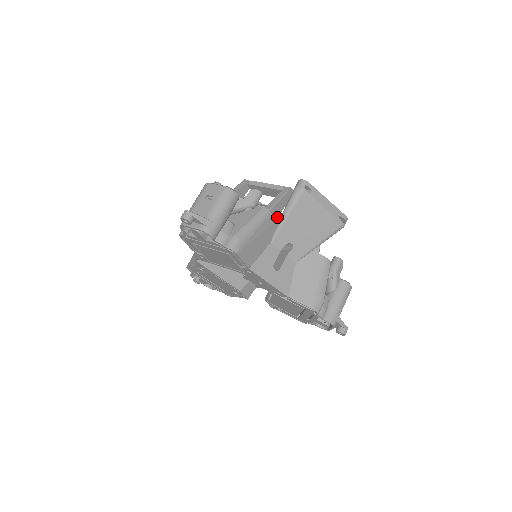
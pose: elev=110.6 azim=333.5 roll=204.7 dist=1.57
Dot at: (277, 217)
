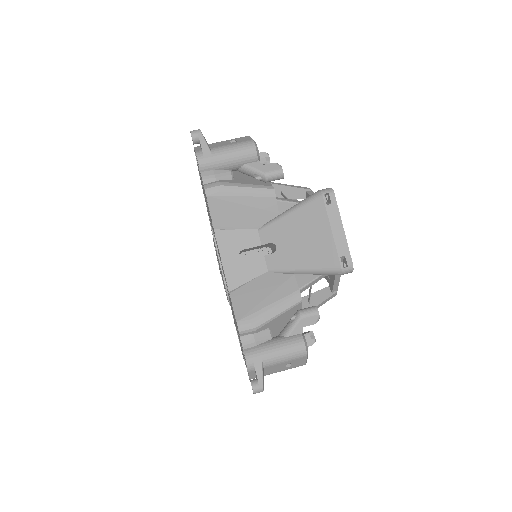
Dot at: occluded
